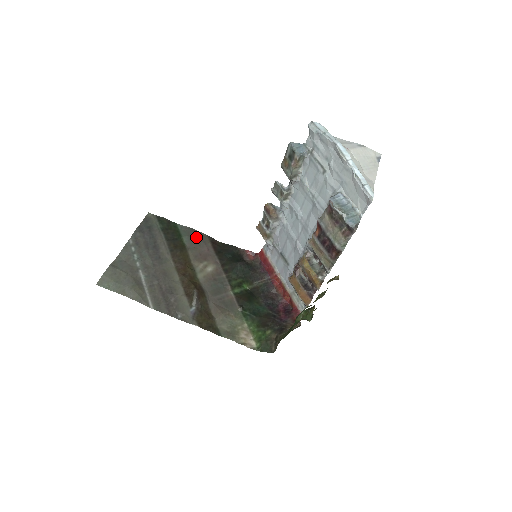
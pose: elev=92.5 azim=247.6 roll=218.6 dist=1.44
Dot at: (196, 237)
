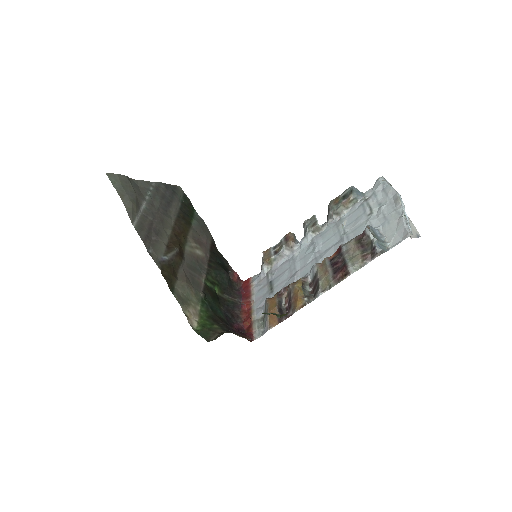
Dot at: (204, 228)
